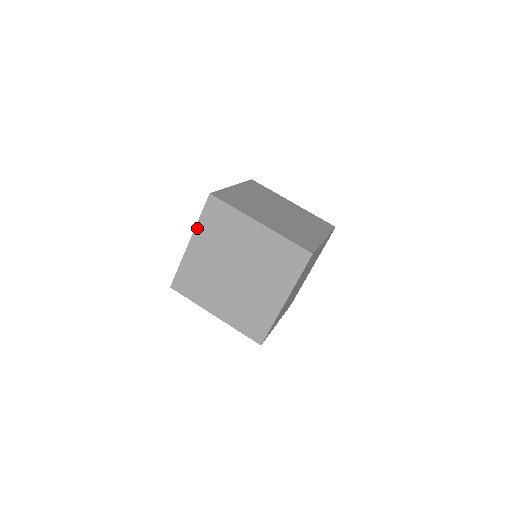
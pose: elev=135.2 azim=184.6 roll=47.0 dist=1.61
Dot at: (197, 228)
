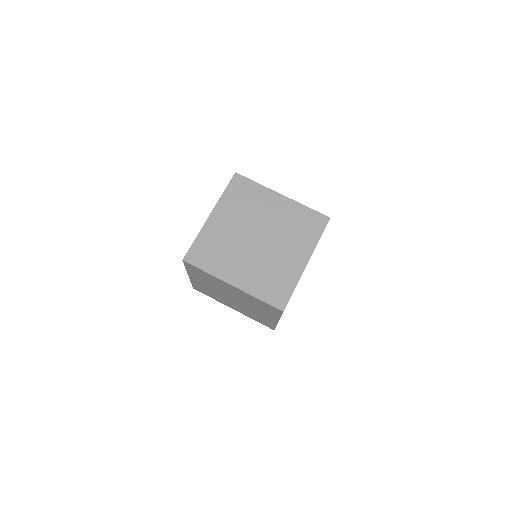
Dot at: (188, 272)
